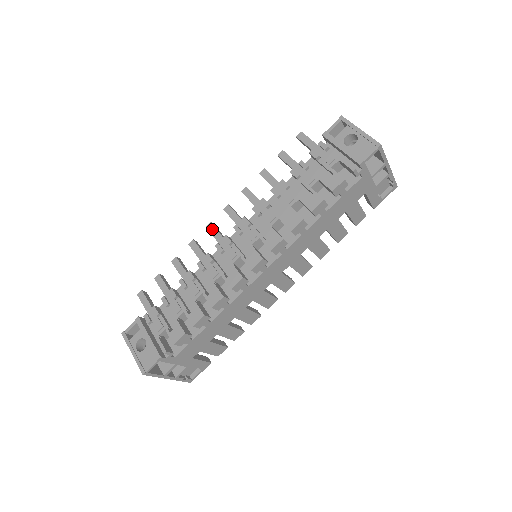
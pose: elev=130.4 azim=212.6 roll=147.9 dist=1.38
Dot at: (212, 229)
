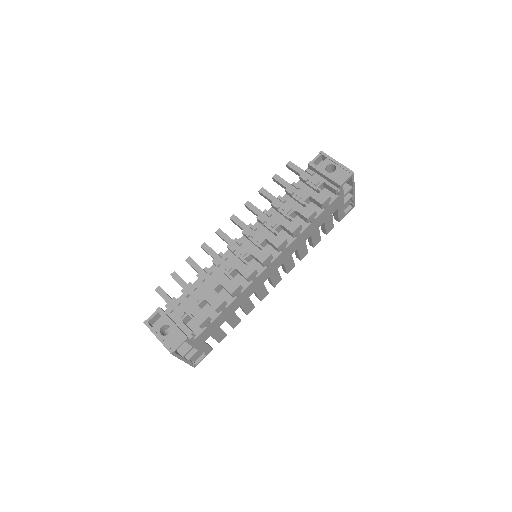
Dot at: (222, 234)
